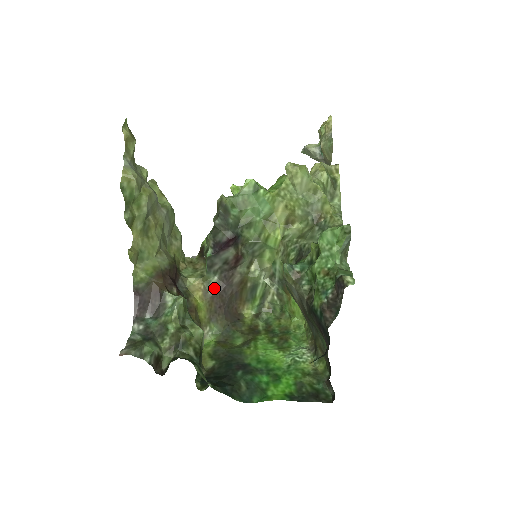
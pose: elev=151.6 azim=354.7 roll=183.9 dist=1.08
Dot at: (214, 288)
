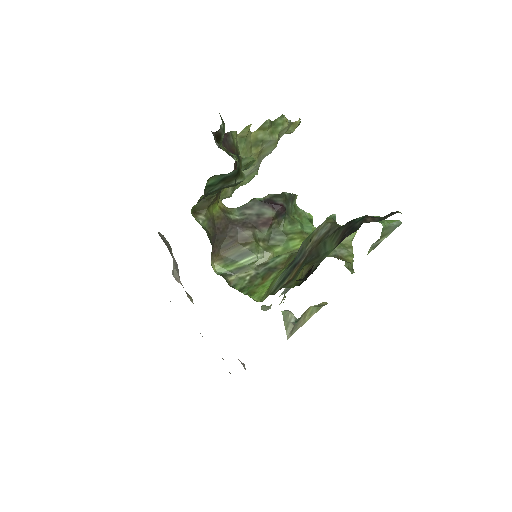
Dot at: (230, 218)
